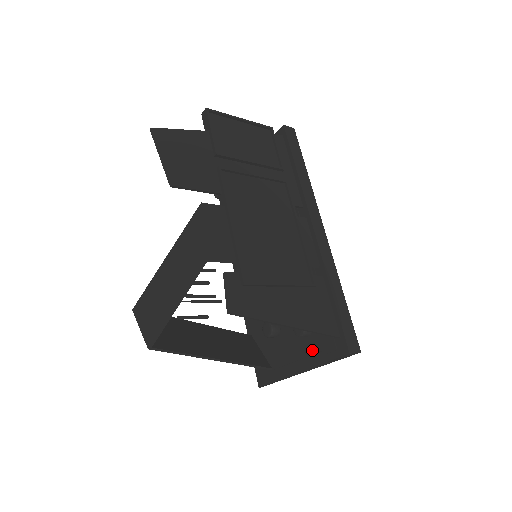
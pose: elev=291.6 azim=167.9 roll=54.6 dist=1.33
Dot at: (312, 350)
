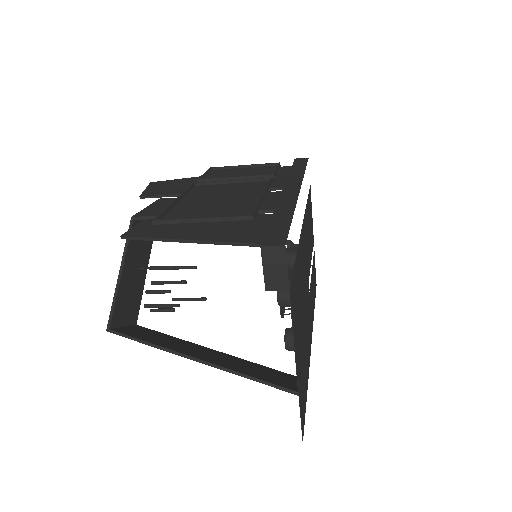
Dot at: occluded
